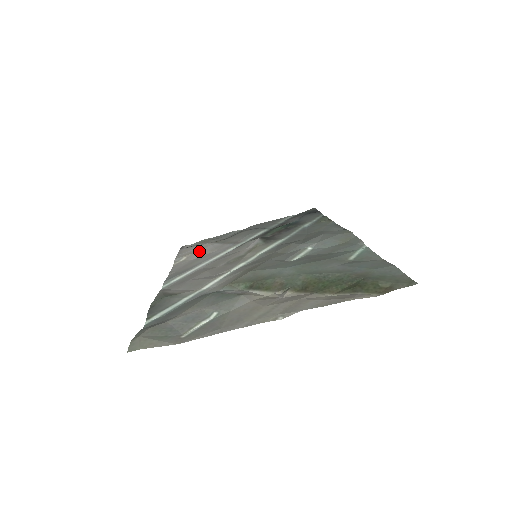
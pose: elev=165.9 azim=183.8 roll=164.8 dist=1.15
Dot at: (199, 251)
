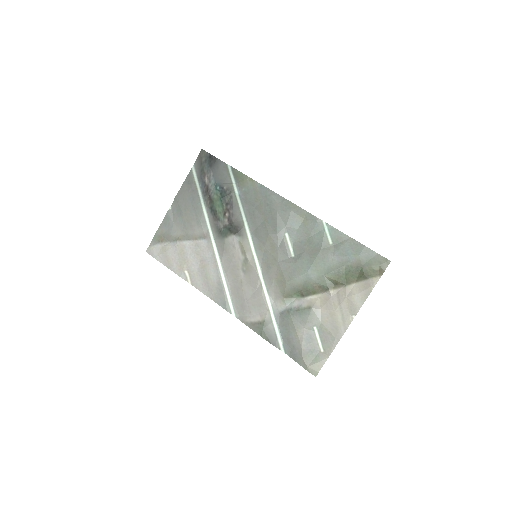
Dot at: (188, 260)
